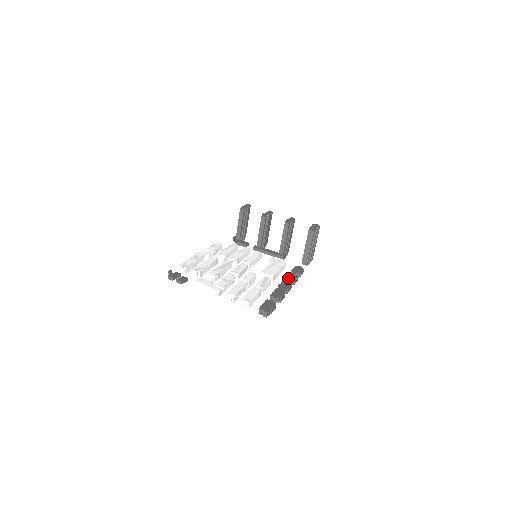
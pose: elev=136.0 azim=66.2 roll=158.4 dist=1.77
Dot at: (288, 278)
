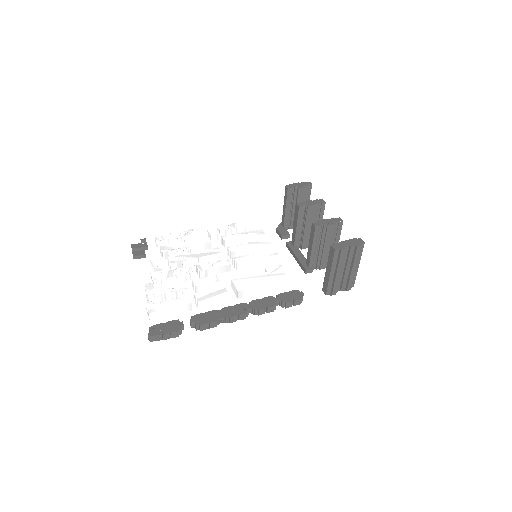
Dot at: (255, 302)
